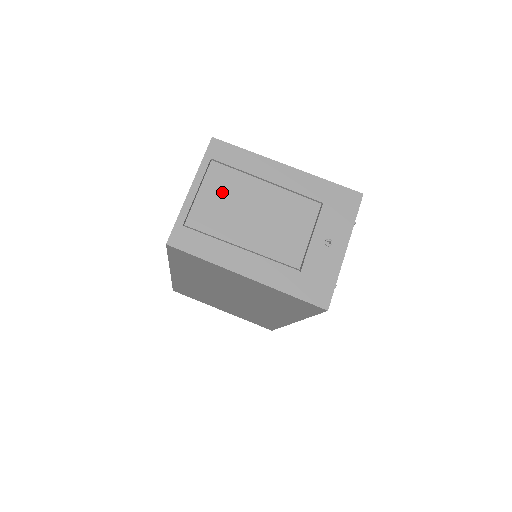
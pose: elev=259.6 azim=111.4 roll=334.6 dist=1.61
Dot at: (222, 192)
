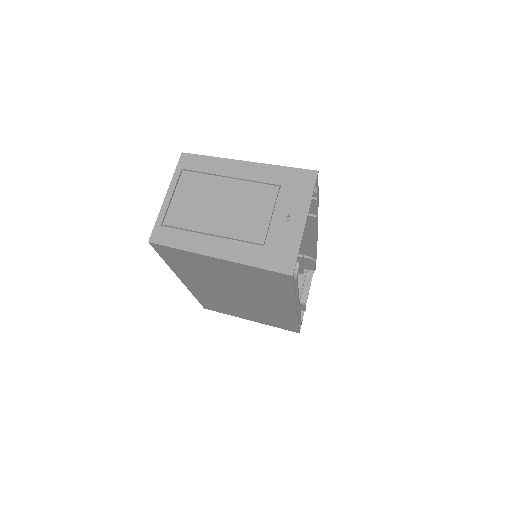
Dot at: (192, 193)
